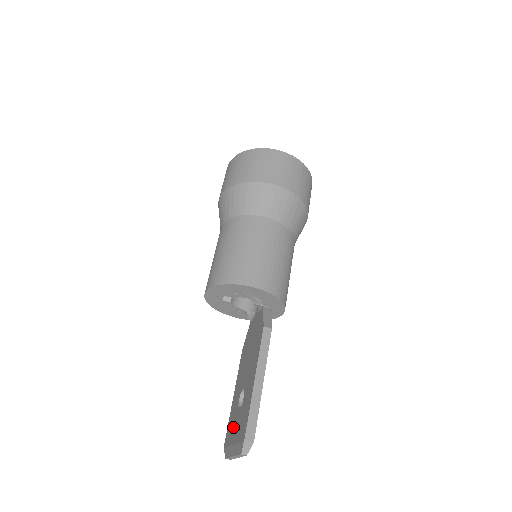
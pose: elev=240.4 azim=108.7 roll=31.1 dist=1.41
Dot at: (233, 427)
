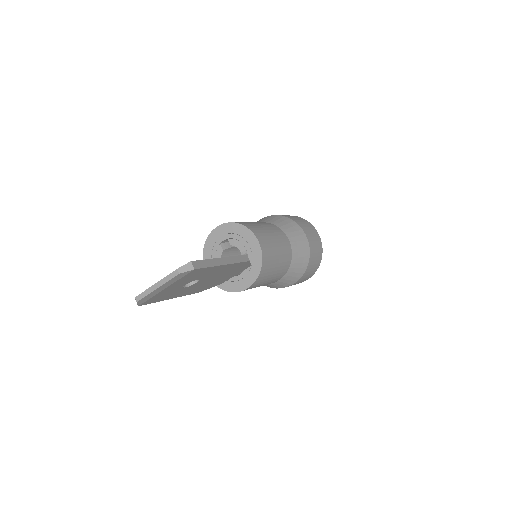
Dot at: occluded
